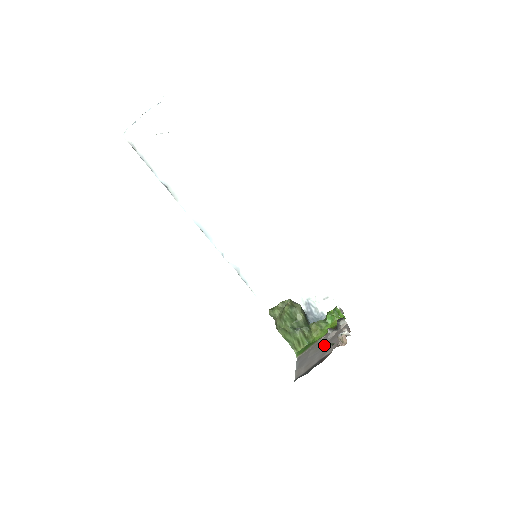
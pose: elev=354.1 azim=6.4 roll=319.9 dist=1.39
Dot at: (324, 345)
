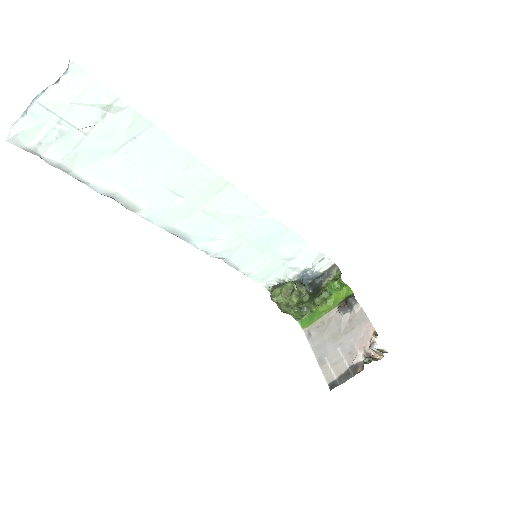
Dot at: (343, 335)
